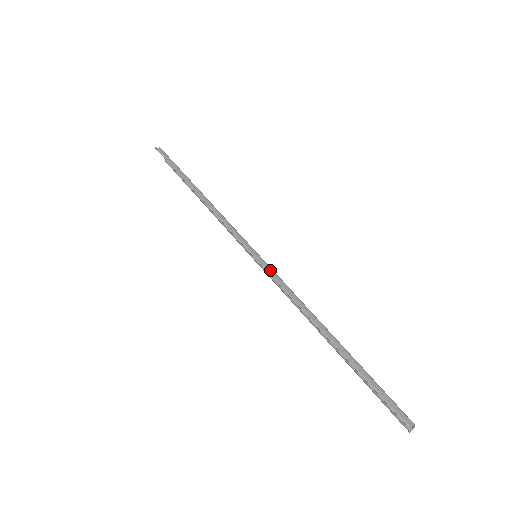
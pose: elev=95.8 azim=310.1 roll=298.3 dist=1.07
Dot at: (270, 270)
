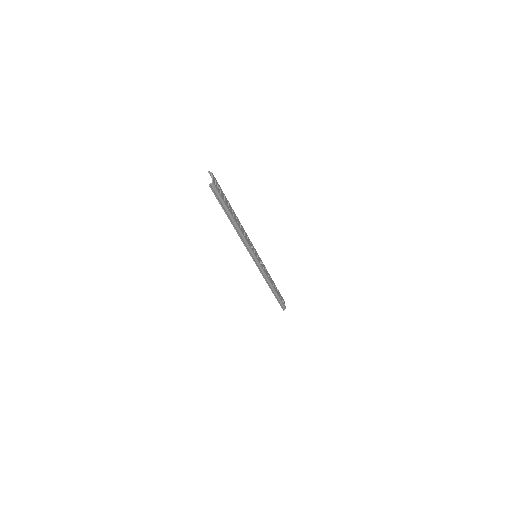
Dot at: (261, 269)
